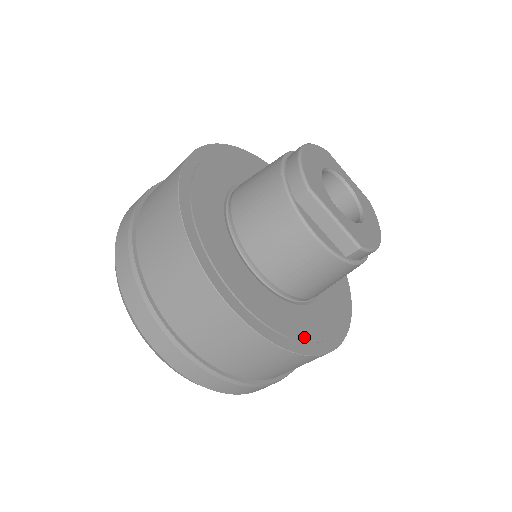
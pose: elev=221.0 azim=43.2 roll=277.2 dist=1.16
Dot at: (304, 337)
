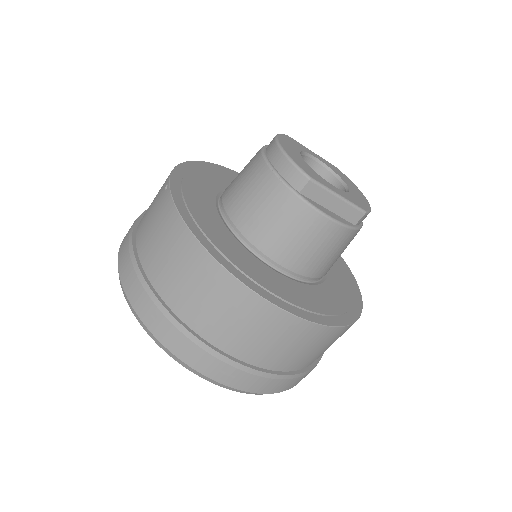
Dot at: (343, 309)
